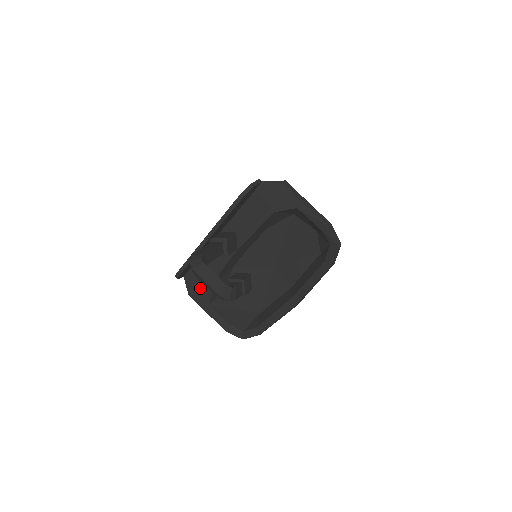
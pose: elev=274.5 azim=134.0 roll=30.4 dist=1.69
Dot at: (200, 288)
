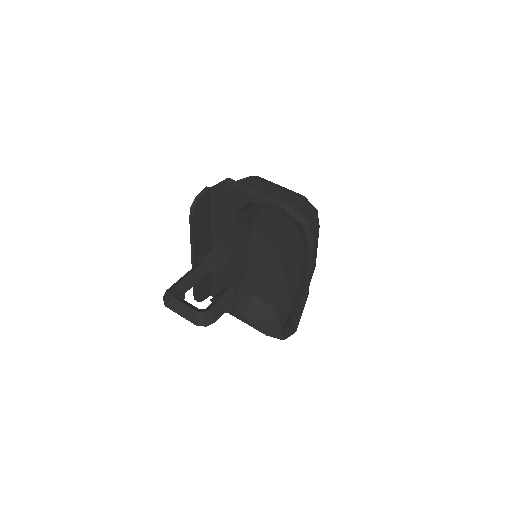
Dot at: occluded
